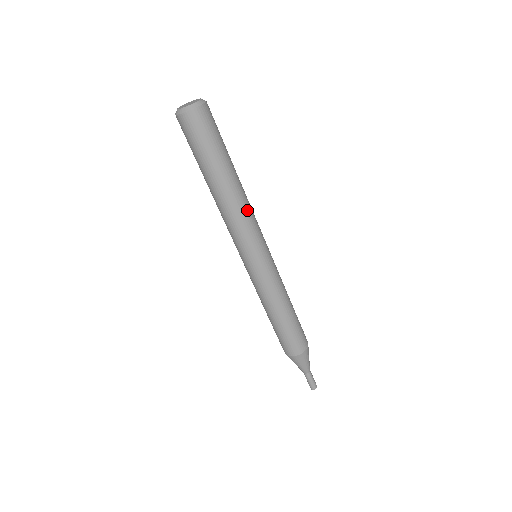
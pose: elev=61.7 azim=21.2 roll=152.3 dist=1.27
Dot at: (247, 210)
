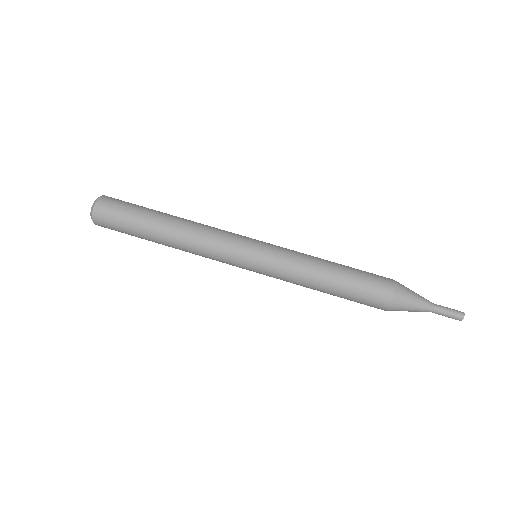
Dot at: (206, 225)
